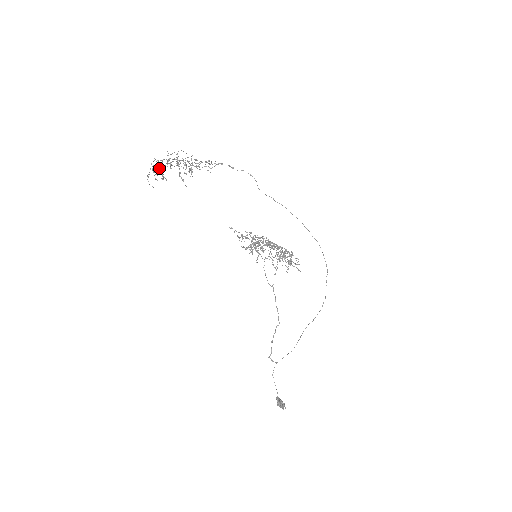
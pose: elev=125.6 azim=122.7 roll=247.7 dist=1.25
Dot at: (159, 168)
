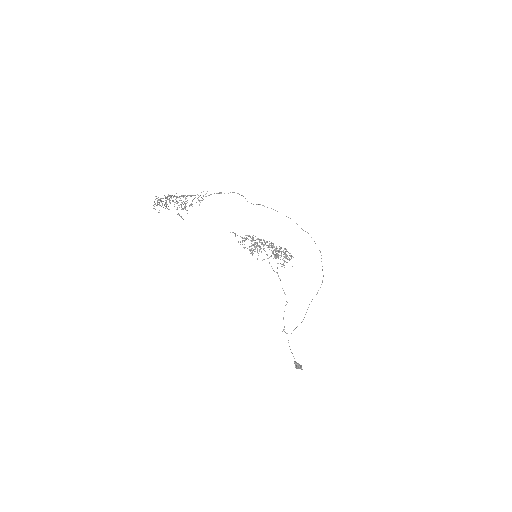
Dot at: (161, 202)
